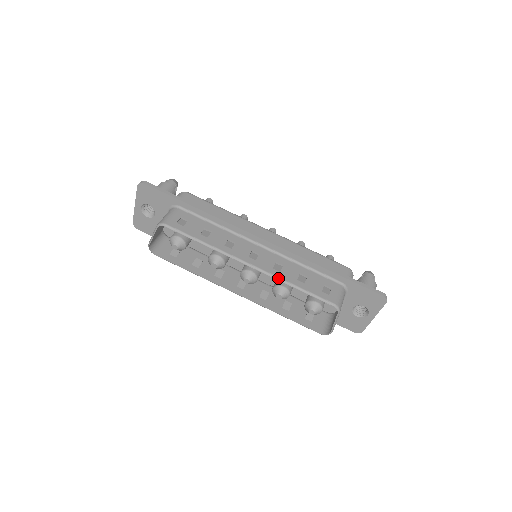
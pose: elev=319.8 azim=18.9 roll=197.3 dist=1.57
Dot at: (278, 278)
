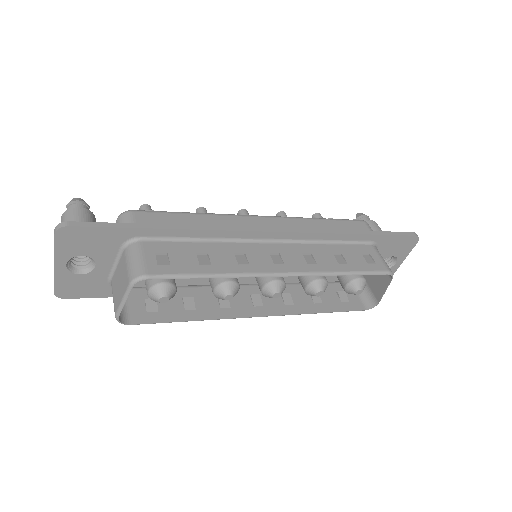
Dot at: (322, 273)
